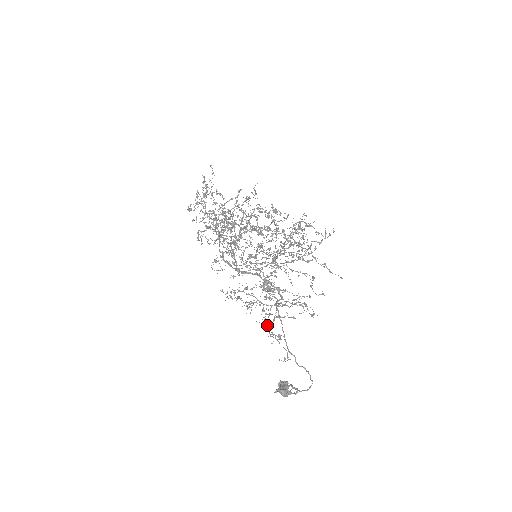
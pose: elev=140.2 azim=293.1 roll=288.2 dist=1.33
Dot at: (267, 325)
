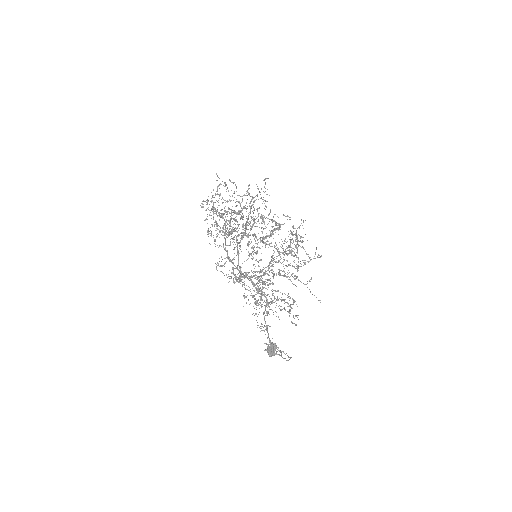
Dot at: occluded
